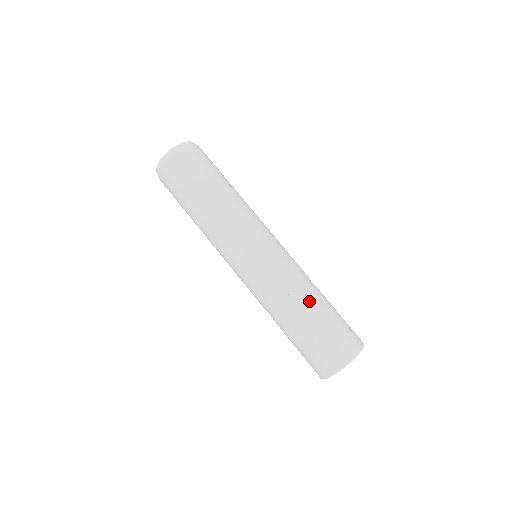
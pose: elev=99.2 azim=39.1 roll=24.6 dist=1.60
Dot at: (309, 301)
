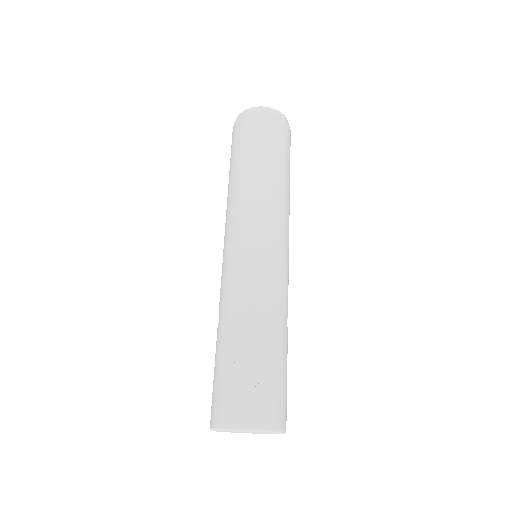
Dot at: (276, 333)
